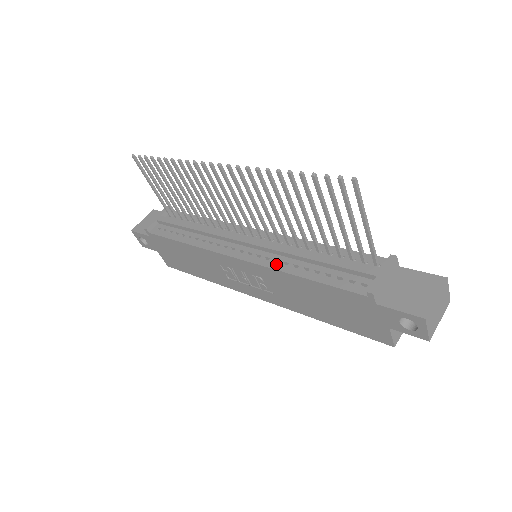
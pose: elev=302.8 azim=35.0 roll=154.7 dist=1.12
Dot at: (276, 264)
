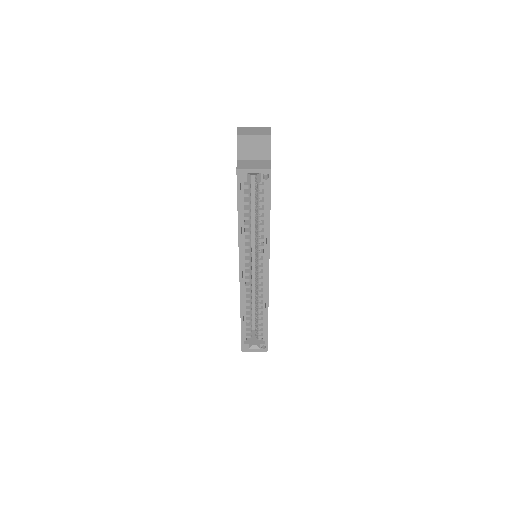
Dot at: occluded
